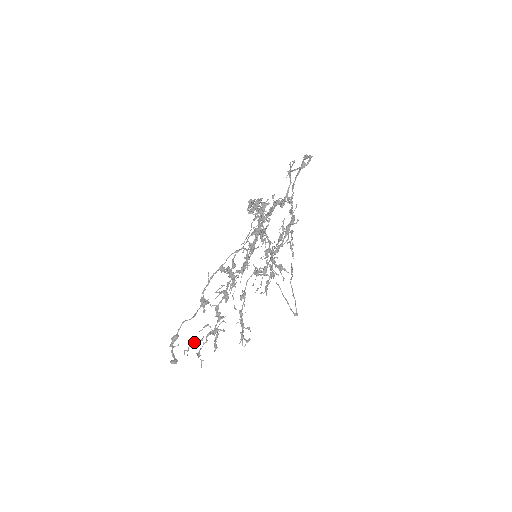
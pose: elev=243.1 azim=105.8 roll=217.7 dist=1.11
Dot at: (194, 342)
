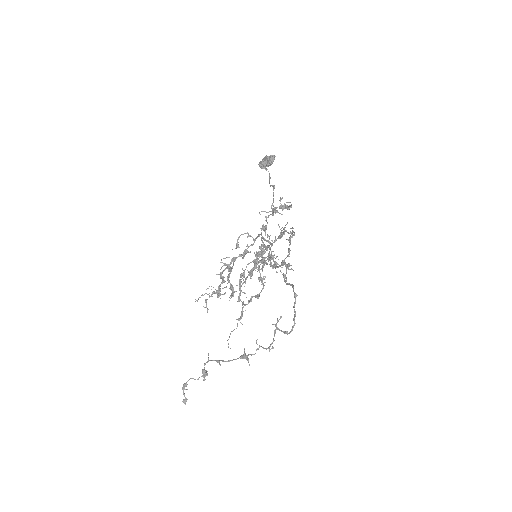
Dot at: occluded
